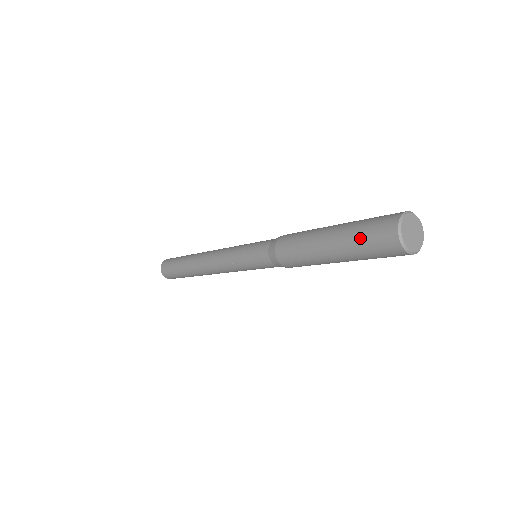
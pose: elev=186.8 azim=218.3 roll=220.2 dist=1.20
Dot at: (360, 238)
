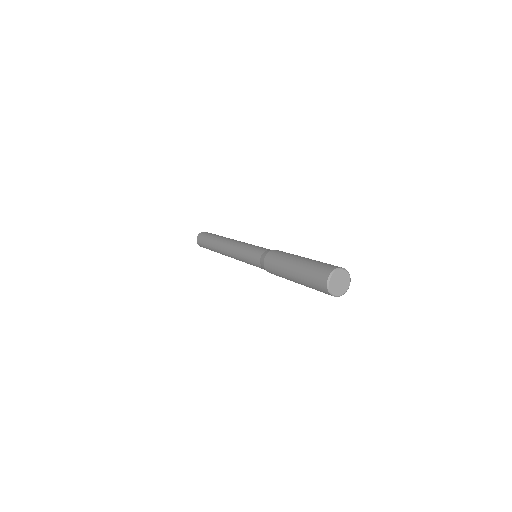
Dot at: (309, 282)
